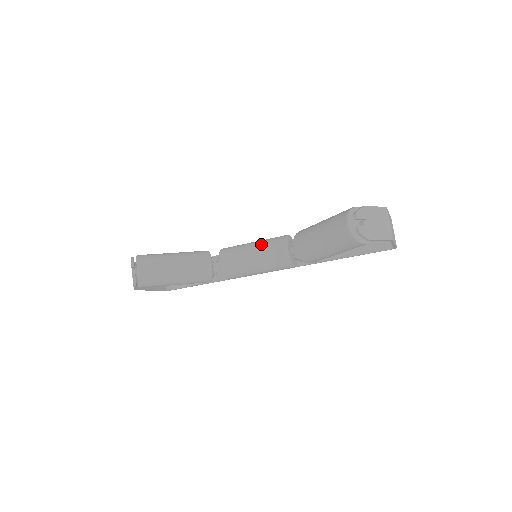
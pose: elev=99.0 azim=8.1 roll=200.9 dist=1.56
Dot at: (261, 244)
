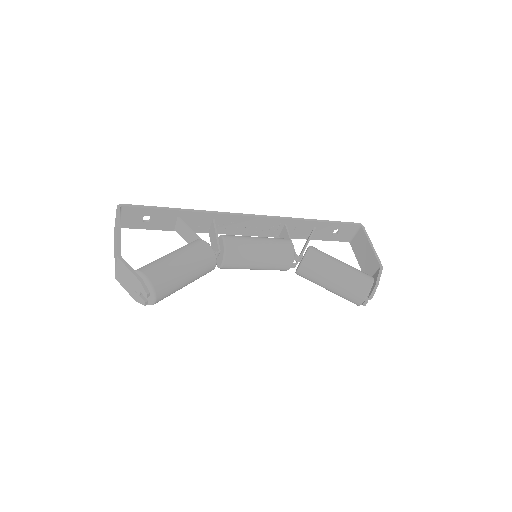
Dot at: (270, 257)
